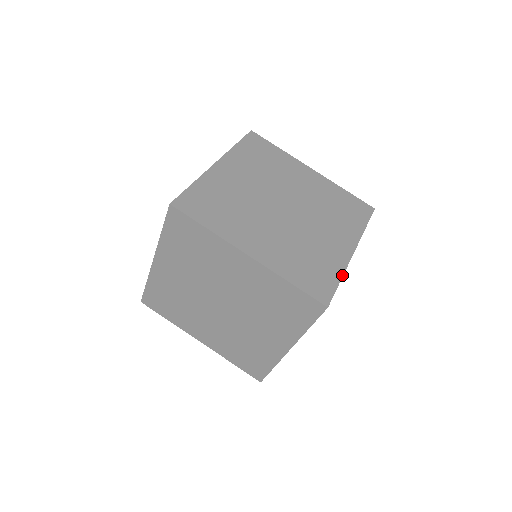
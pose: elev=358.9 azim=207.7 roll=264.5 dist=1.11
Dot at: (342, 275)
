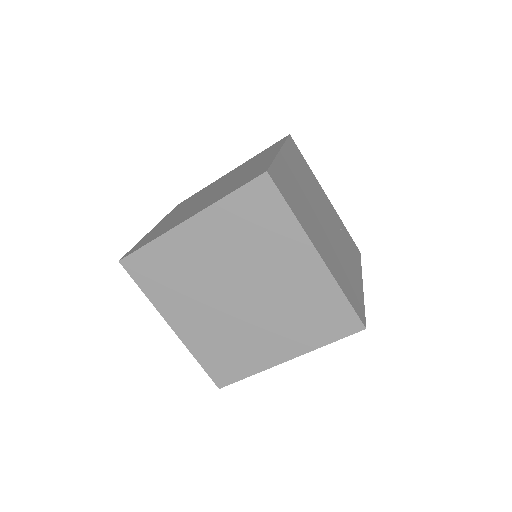
Dot at: (254, 374)
